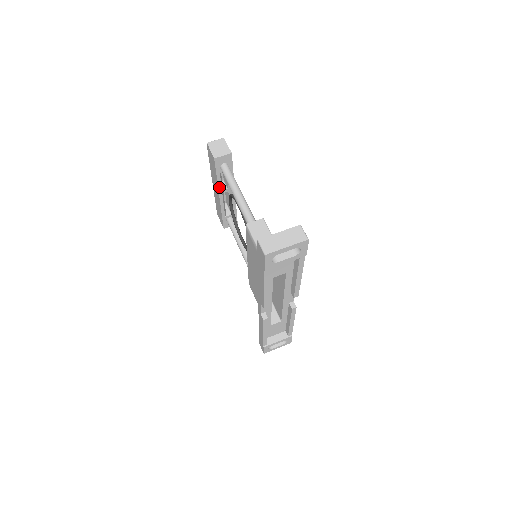
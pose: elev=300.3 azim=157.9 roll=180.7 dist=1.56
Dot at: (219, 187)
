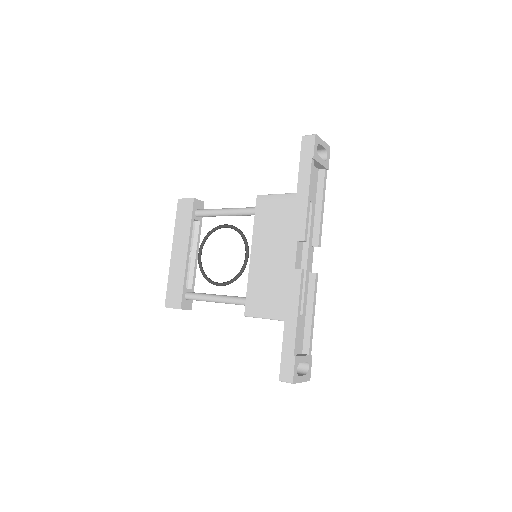
Dot at: (190, 238)
